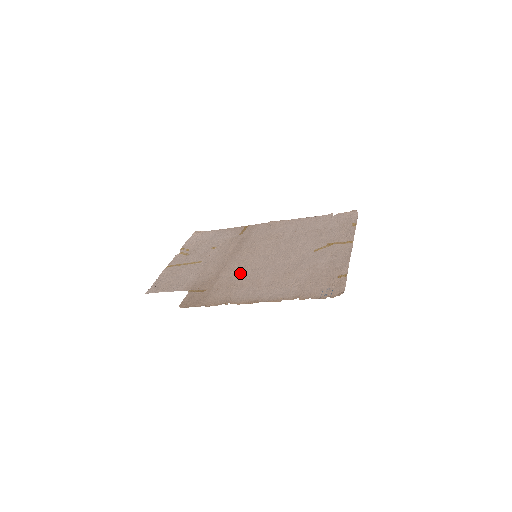
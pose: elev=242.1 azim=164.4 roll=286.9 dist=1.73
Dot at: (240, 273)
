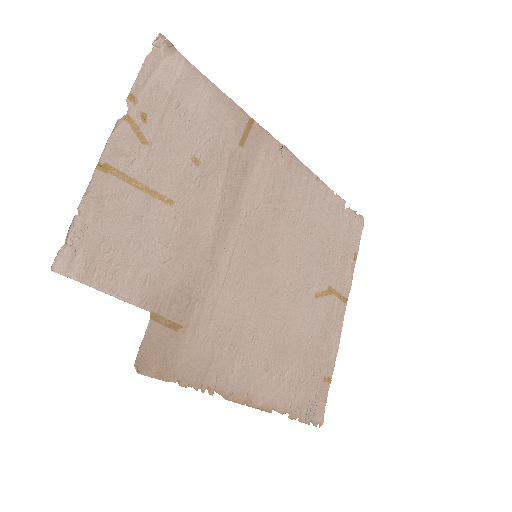
Dot at: (233, 302)
